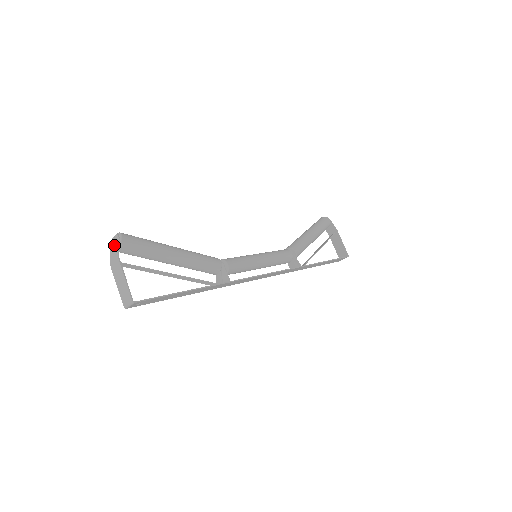
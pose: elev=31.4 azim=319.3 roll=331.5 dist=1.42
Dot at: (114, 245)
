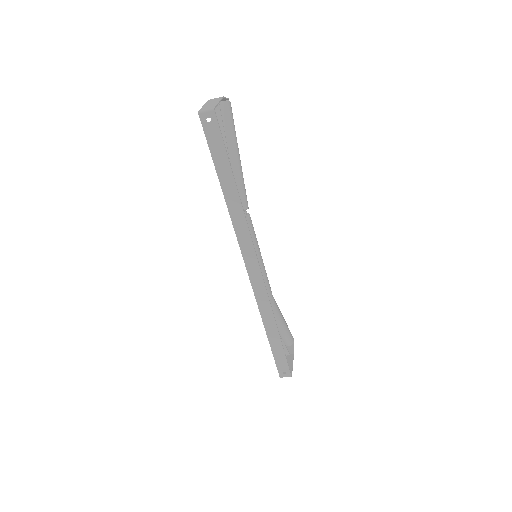
Dot at: occluded
